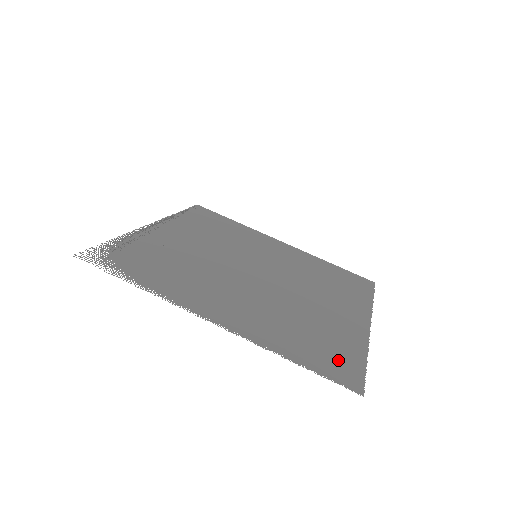
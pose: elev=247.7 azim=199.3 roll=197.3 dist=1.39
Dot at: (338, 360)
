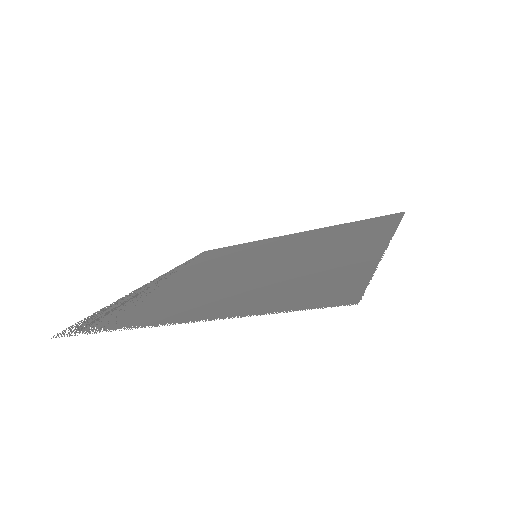
Dot at: (331, 289)
